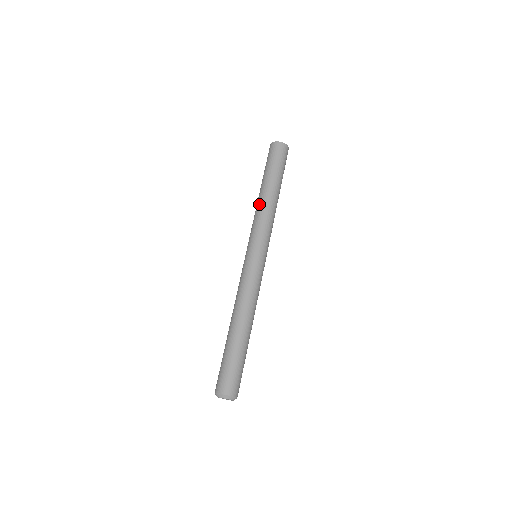
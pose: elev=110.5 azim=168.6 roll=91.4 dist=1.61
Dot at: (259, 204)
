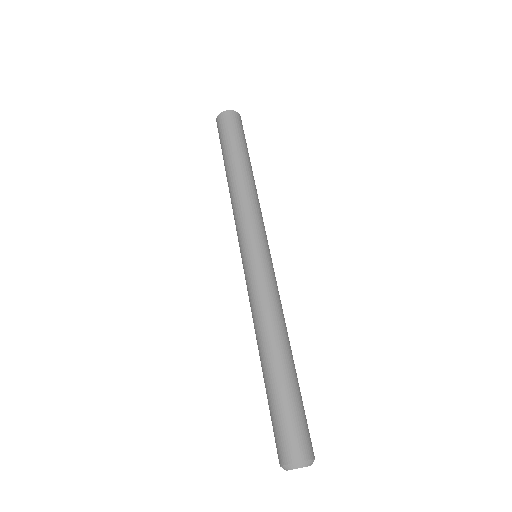
Dot at: (243, 186)
